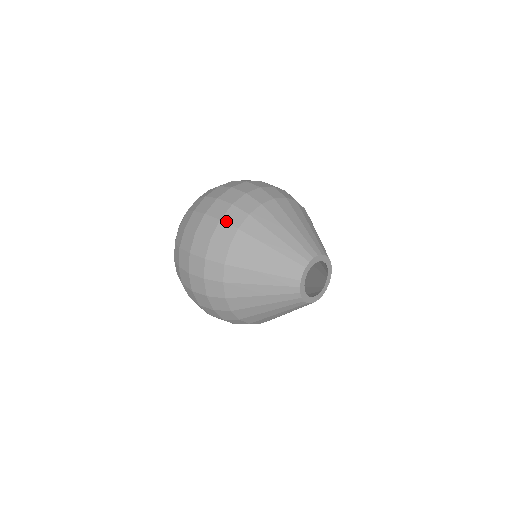
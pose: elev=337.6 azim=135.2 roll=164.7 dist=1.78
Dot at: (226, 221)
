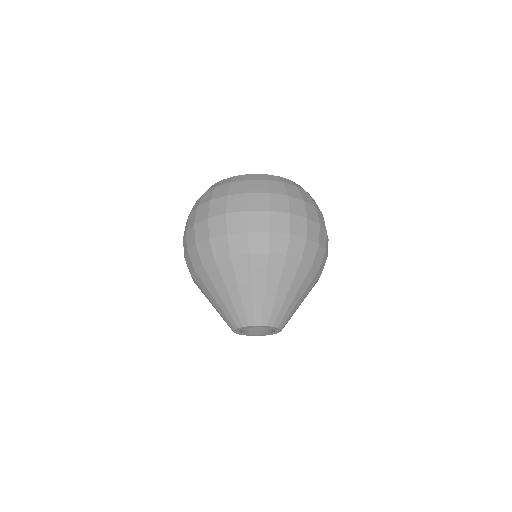
Dot at: (190, 256)
